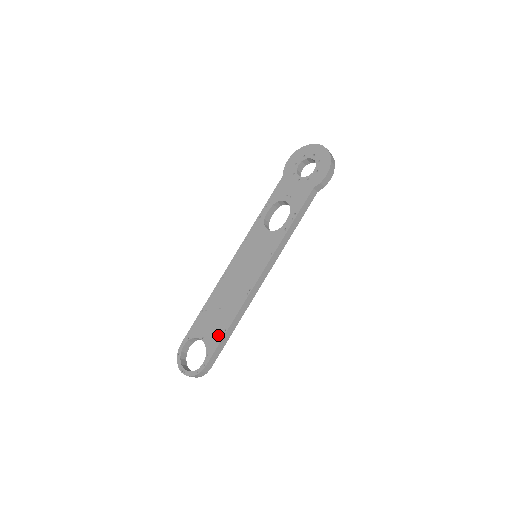
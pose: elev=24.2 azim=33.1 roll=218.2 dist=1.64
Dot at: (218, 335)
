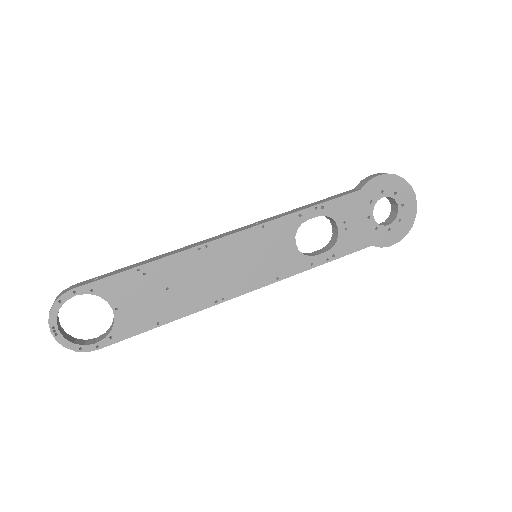
Dot at: (143, 323)
